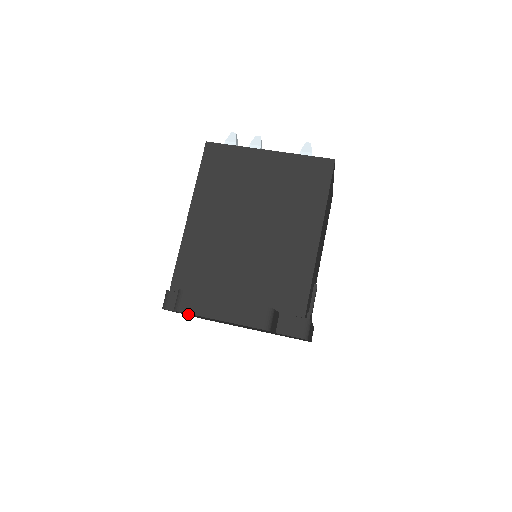
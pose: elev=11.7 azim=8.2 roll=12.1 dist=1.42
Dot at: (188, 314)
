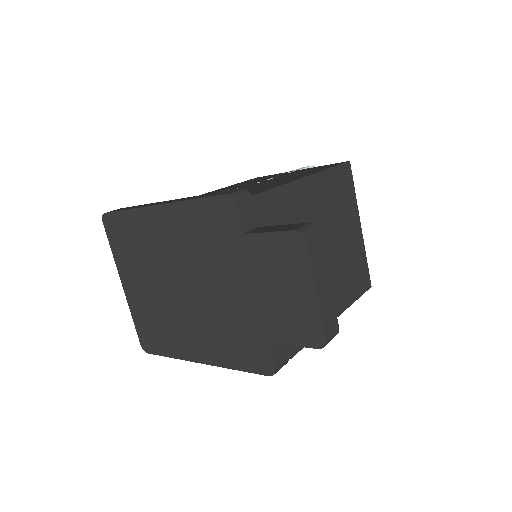
Dot at: (250, 235)
